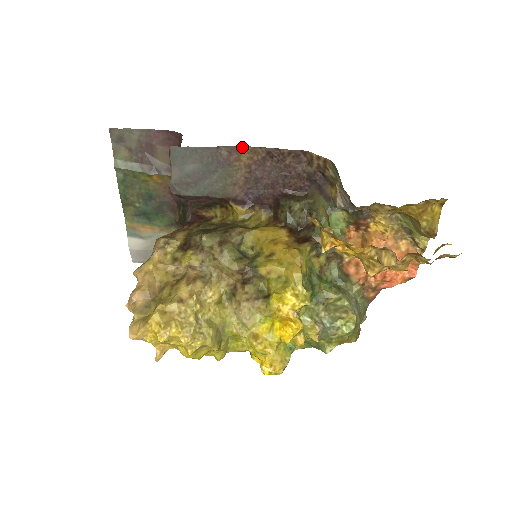
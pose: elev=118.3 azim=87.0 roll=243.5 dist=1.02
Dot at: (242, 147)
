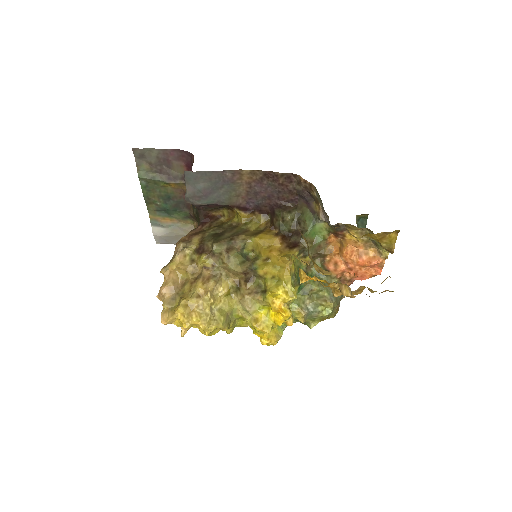
Dot at: (243, 170)
